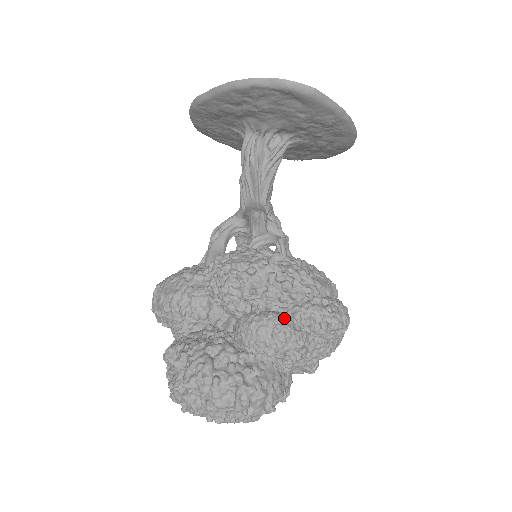
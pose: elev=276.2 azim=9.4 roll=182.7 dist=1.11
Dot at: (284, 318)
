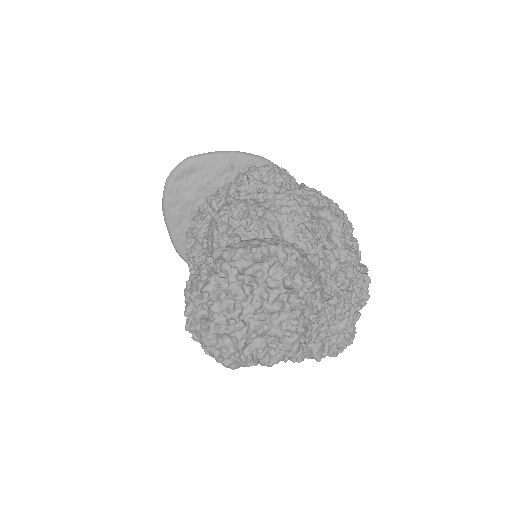
Dot at: occluded
